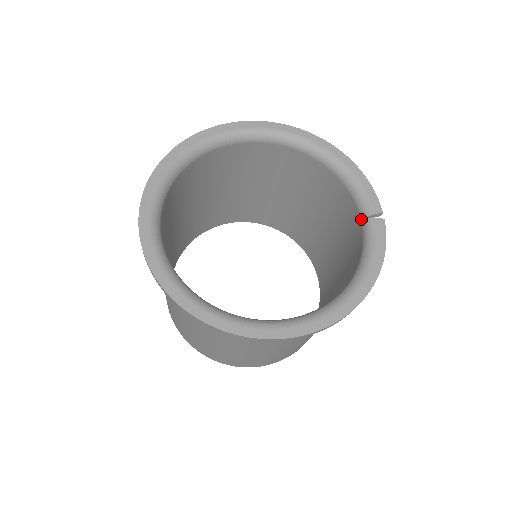
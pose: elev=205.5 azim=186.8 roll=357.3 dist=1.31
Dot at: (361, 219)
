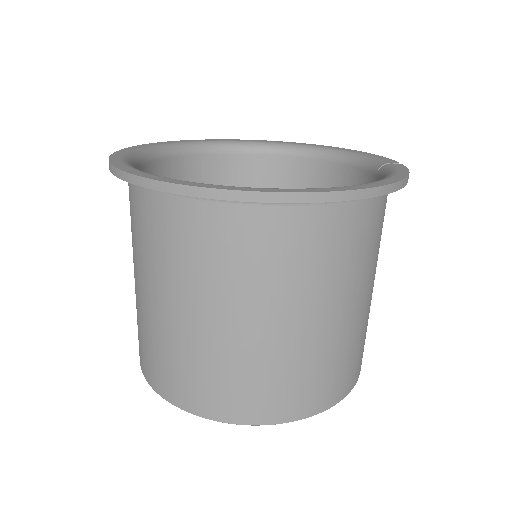
Dot at: (375, 173)
